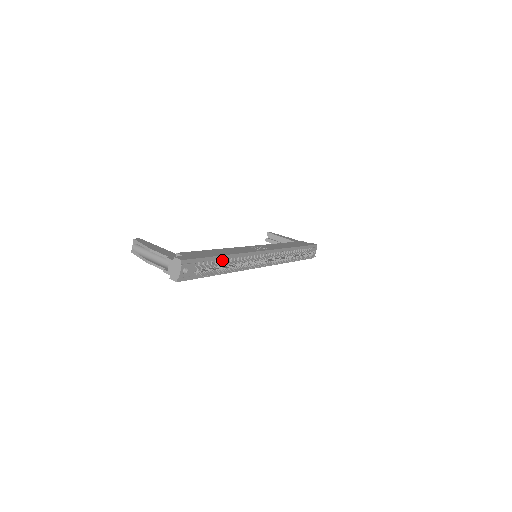
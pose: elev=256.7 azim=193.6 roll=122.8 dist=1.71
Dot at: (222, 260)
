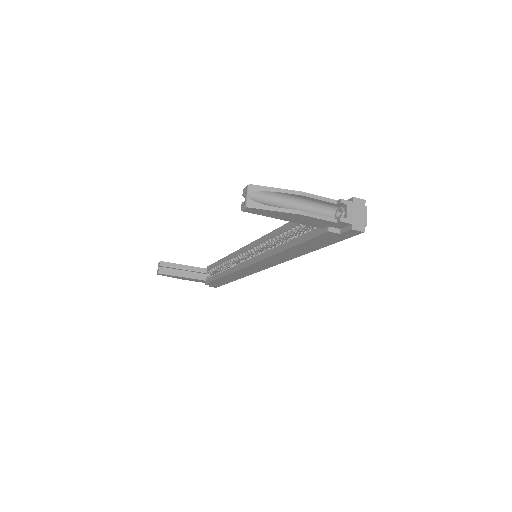
Dot at: occluded
